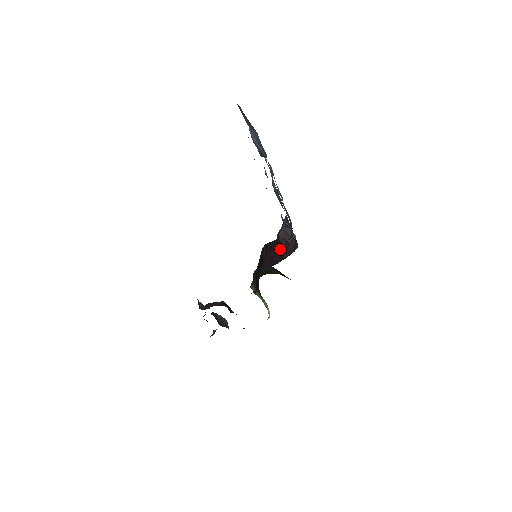
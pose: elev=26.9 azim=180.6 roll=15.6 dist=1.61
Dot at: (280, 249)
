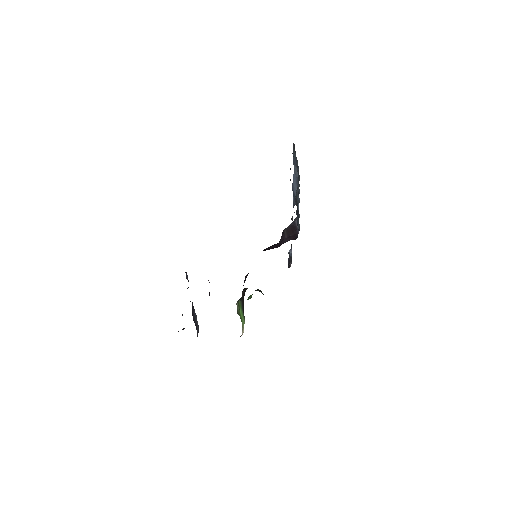
Dot at: (281, 242)
